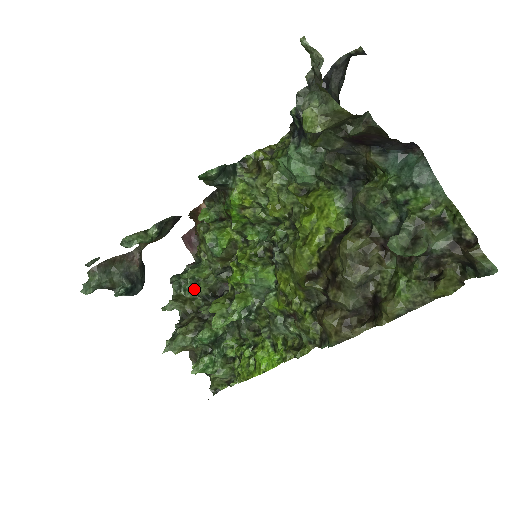
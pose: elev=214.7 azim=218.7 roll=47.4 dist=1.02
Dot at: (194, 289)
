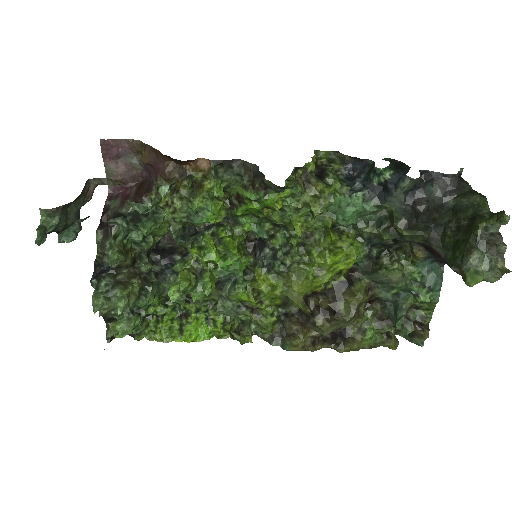
Dot at: (145, 244)
